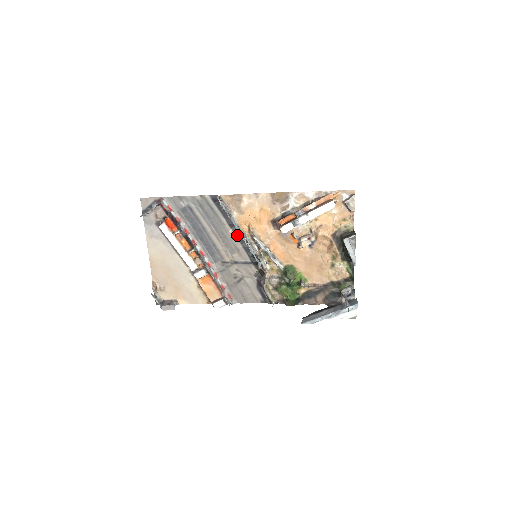
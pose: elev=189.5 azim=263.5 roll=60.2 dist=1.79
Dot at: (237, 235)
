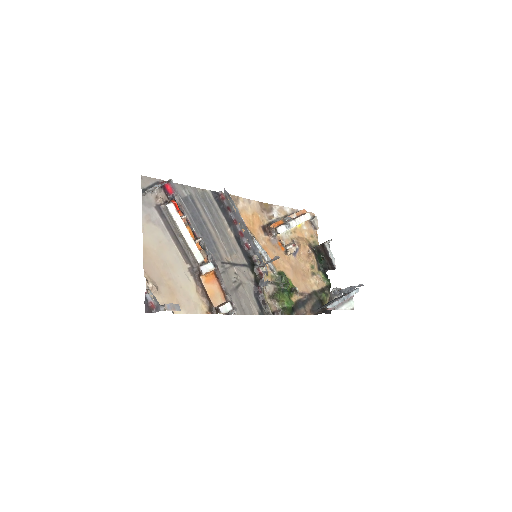
Dot at: (235, 235)
